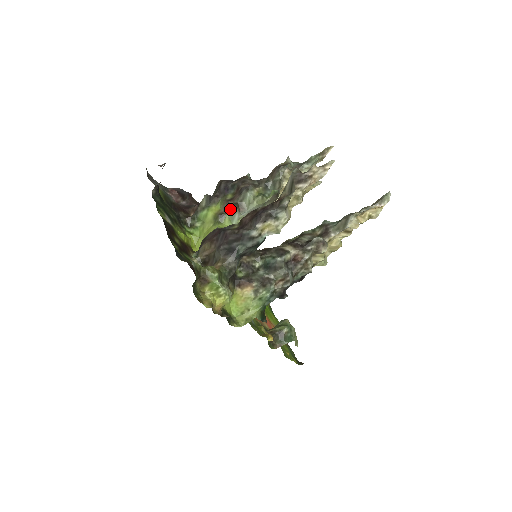
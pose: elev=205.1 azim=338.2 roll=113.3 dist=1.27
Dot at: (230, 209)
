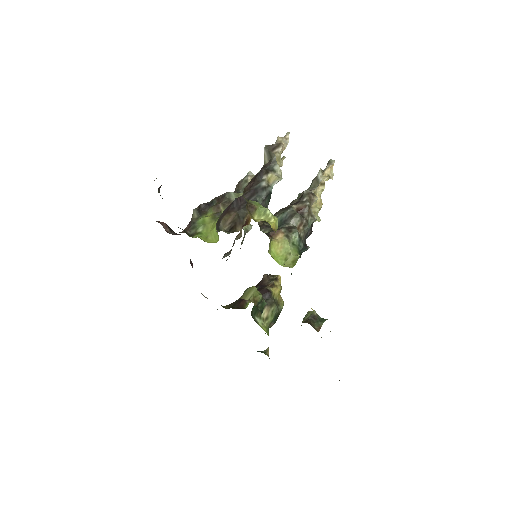
Dot at: (222, 207)
